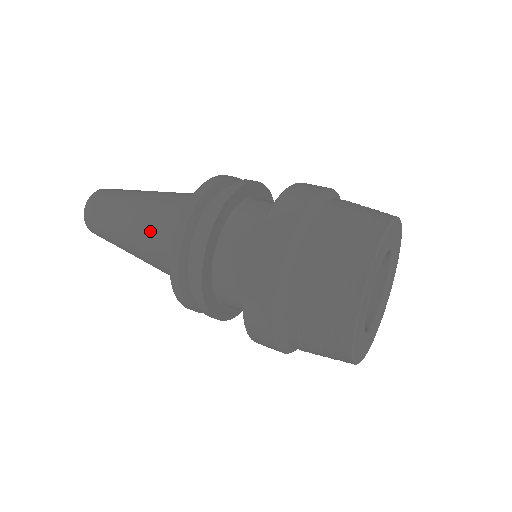
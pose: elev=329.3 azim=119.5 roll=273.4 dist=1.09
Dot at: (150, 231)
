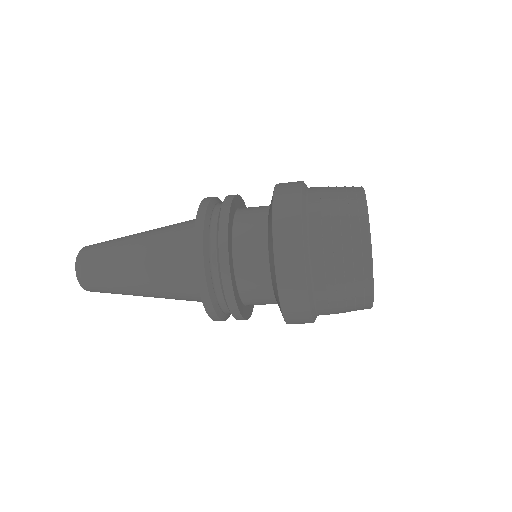
Dot at: (164, 231)
